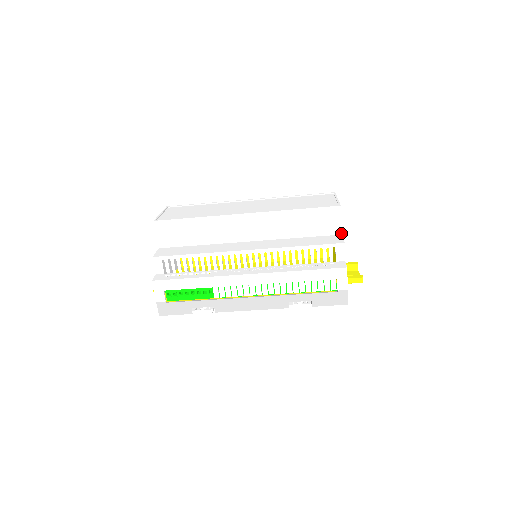
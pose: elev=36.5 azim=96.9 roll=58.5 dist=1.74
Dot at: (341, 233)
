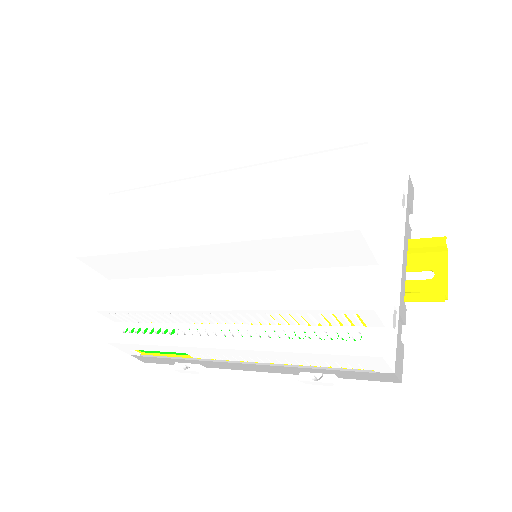
Dot at: (376, 263)
